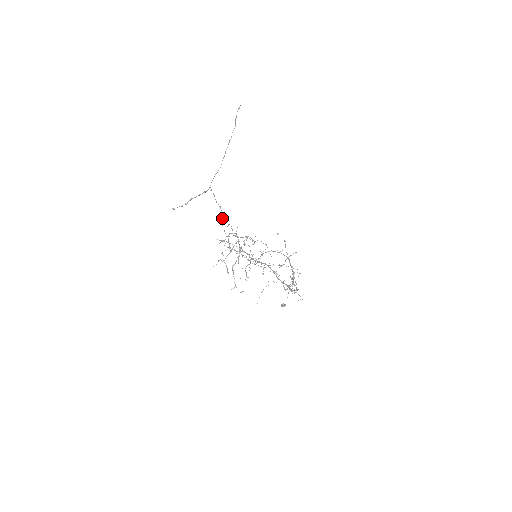
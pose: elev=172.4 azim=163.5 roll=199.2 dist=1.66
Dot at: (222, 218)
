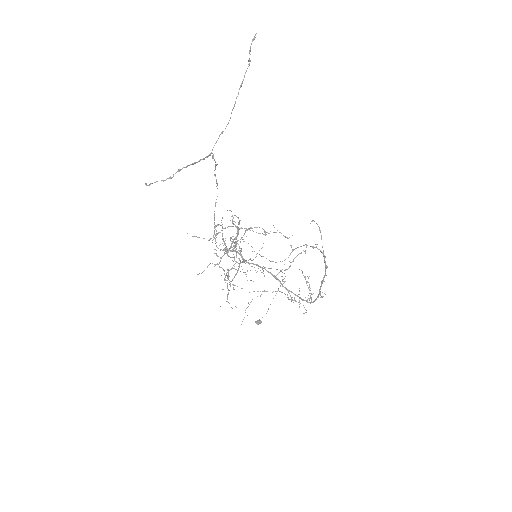
Dot at: occluded
